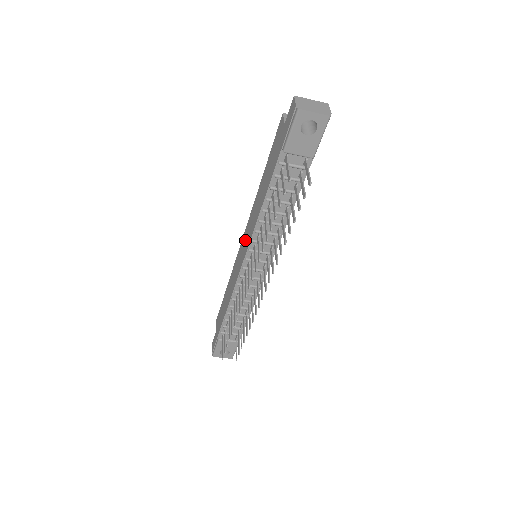
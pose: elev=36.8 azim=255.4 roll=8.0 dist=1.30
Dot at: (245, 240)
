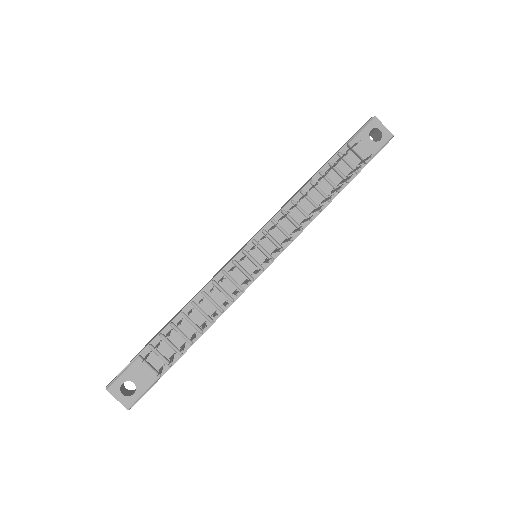
Dot at: occluded
